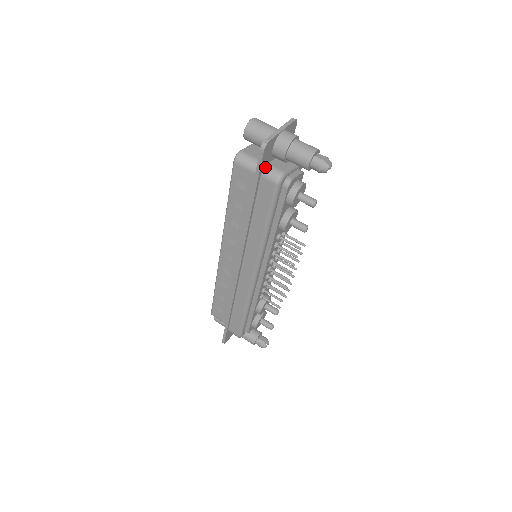
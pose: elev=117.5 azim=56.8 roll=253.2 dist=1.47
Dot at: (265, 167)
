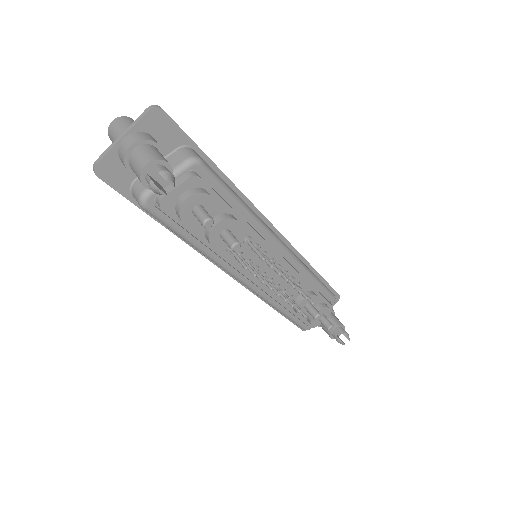
Dot at: (131, 186)
